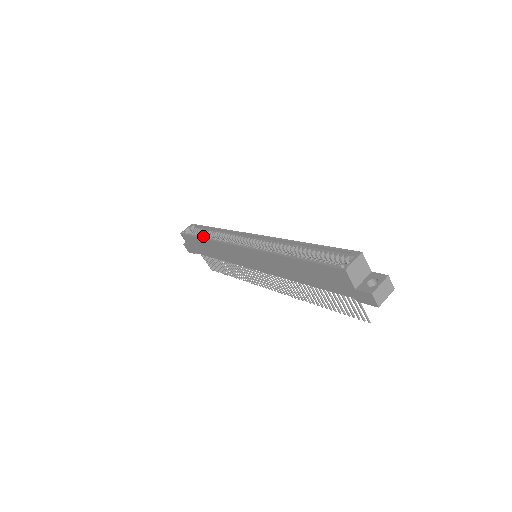
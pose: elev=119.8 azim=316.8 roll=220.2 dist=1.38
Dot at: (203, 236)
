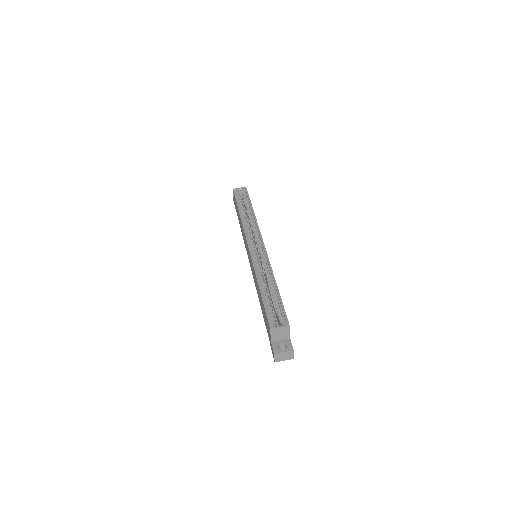
Dot at: (242, 208)
